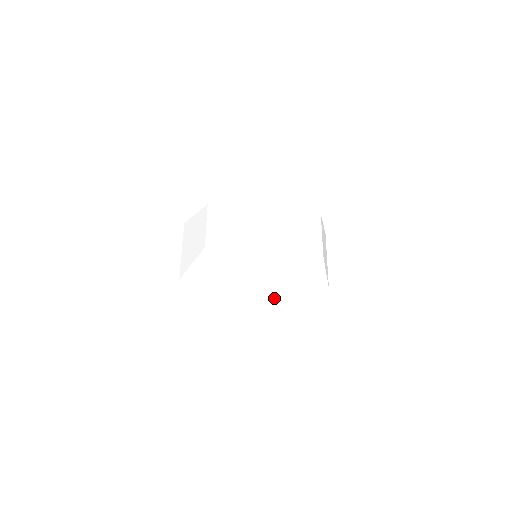
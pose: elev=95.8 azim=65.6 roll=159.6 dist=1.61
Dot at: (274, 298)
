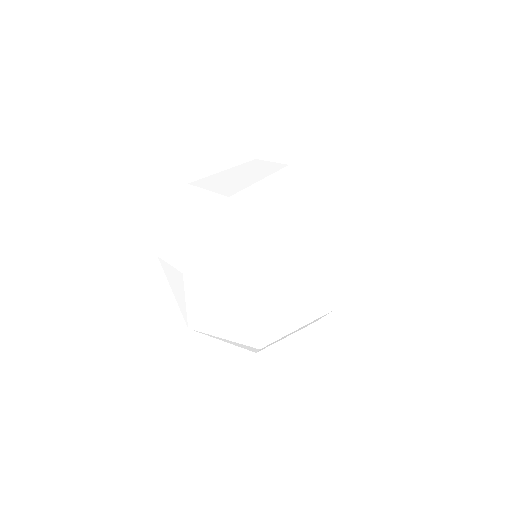
Dot at: (310, 204)
